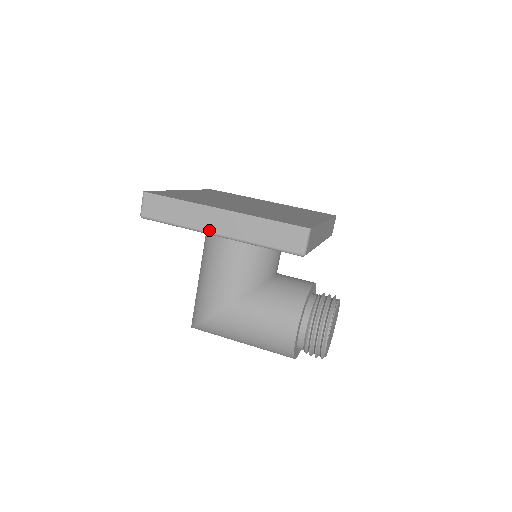
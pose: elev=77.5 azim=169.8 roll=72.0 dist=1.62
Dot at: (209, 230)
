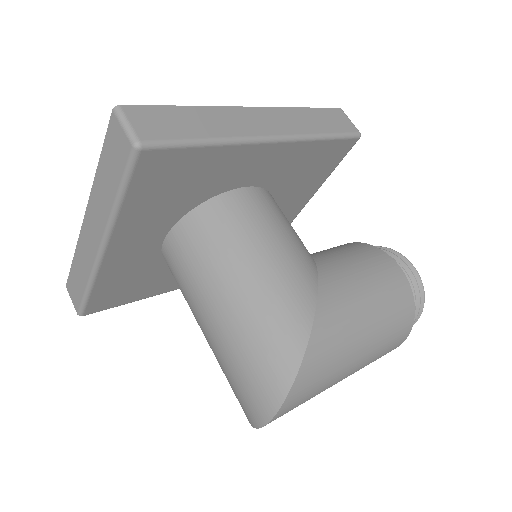
Dot at: (259, 134)
